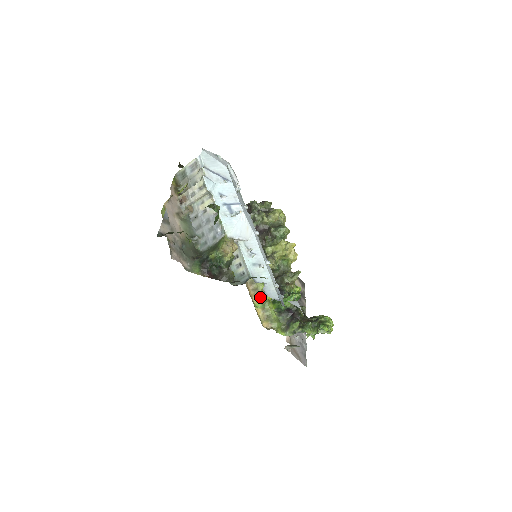
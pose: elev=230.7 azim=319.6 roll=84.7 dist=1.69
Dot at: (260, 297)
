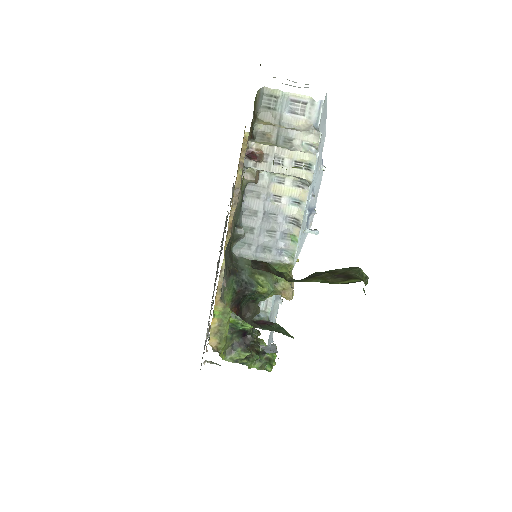
Dot at: (225, 305)
